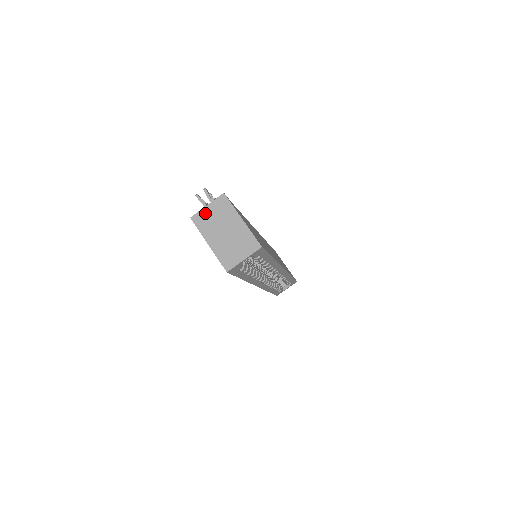
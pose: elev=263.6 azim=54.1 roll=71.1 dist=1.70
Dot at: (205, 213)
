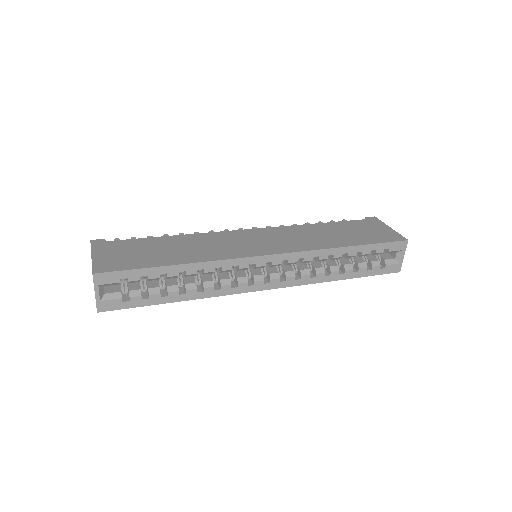
Dot at: occluded
